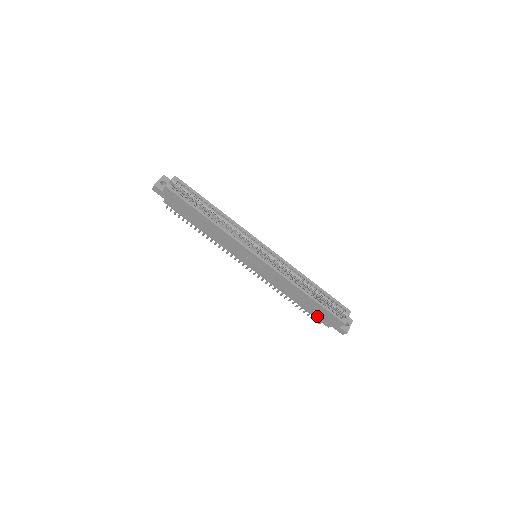
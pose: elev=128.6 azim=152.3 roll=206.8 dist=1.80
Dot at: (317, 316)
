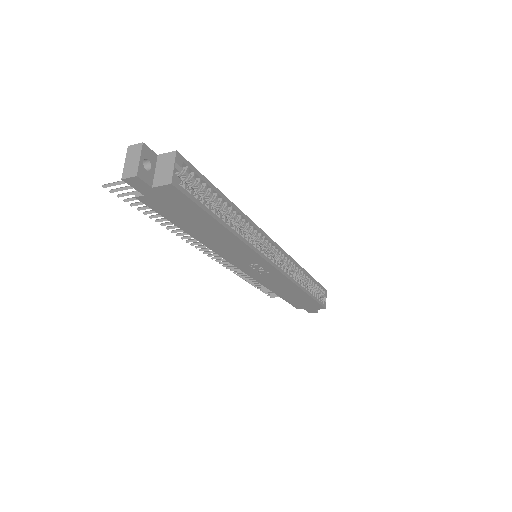
Dot at: (294, 303)
